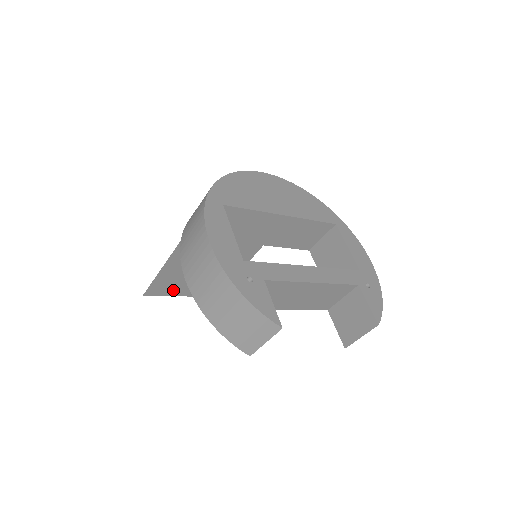
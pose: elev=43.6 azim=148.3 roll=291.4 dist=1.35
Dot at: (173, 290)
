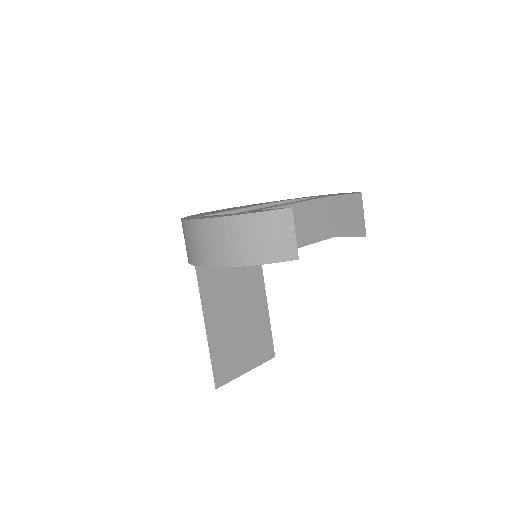
Dot at: (235, 368)
